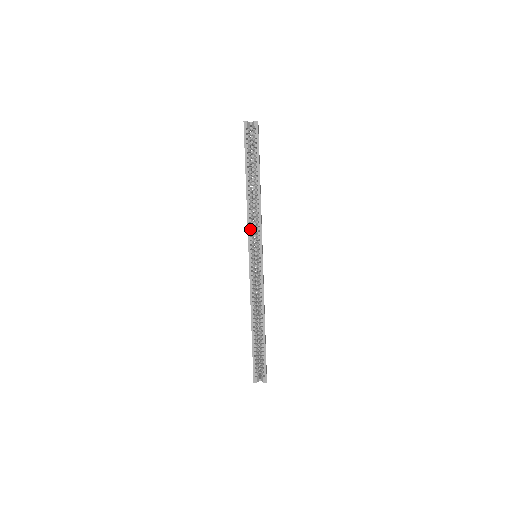
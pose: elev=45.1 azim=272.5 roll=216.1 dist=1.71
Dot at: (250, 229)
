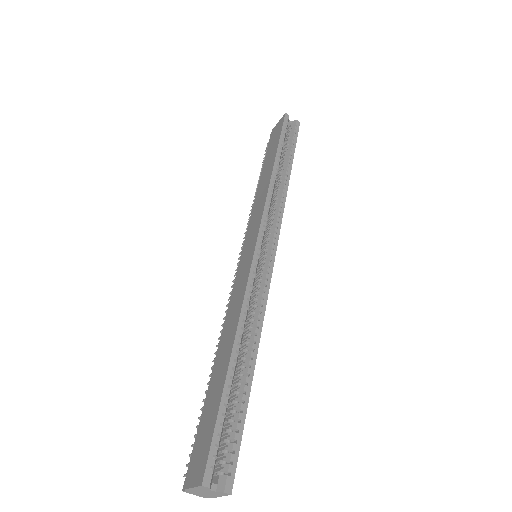
Dot at: (268, 208)
